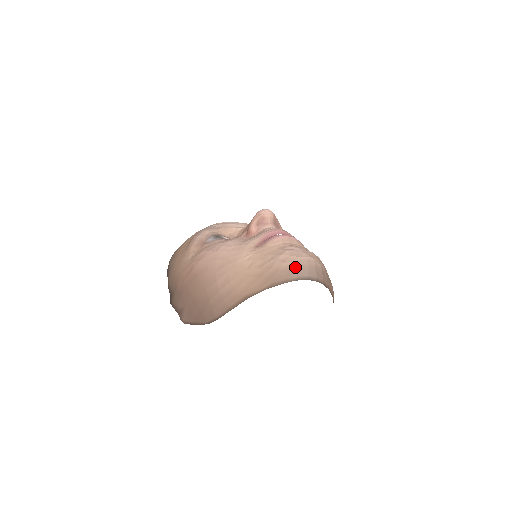
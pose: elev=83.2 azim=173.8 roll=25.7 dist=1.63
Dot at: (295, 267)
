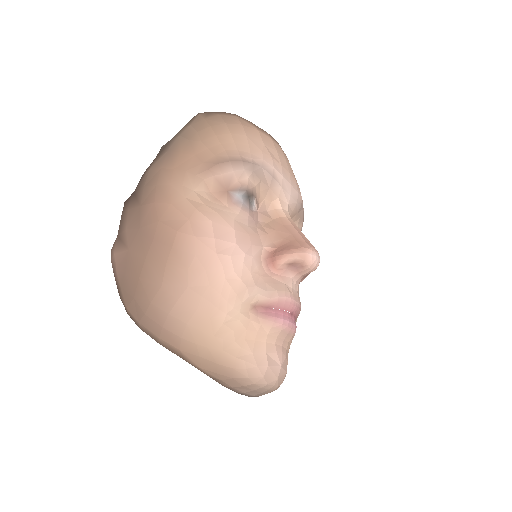
Dot at: (253, 388)
